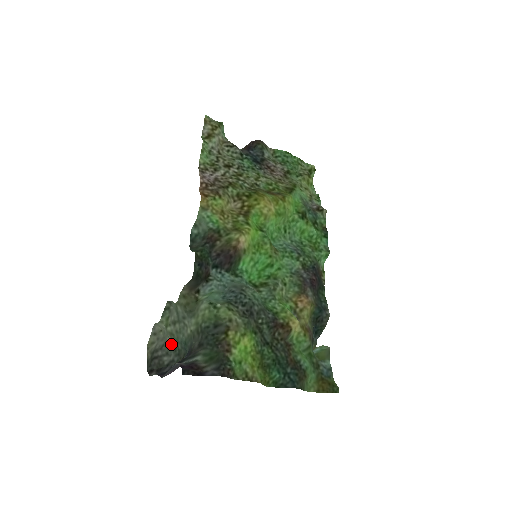
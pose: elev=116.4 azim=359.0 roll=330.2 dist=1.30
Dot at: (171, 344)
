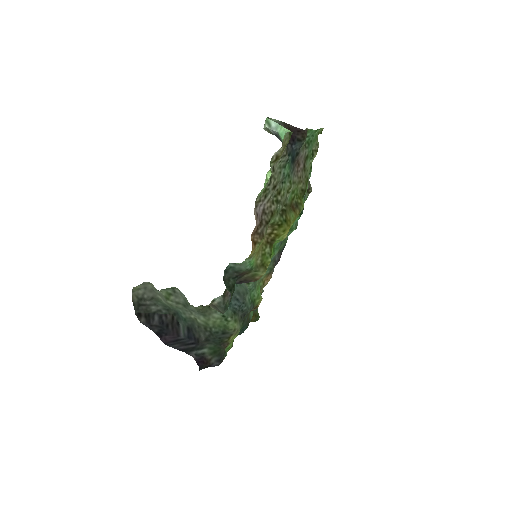
Dot at: (163, 303)
